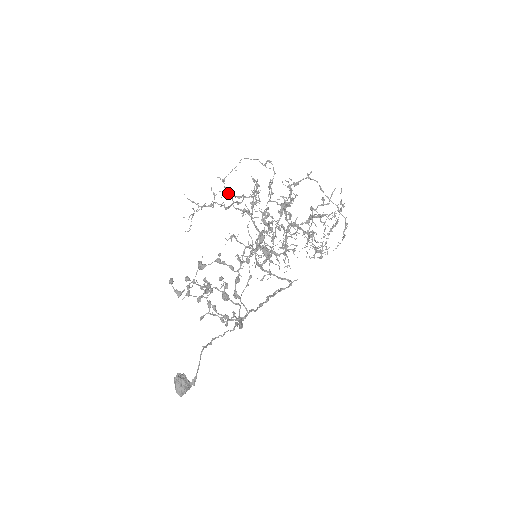
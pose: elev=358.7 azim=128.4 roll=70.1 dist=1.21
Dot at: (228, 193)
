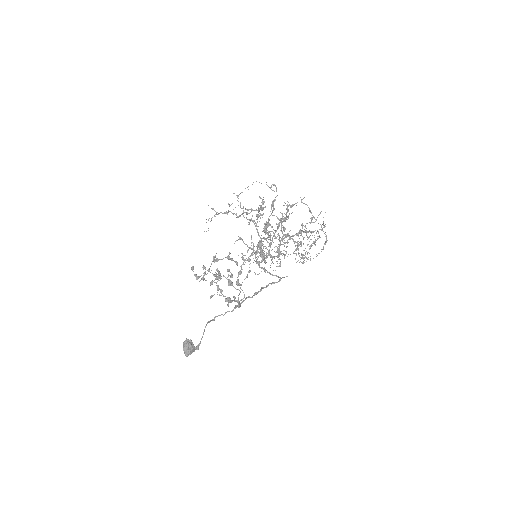
Dot at: (240, 206)
